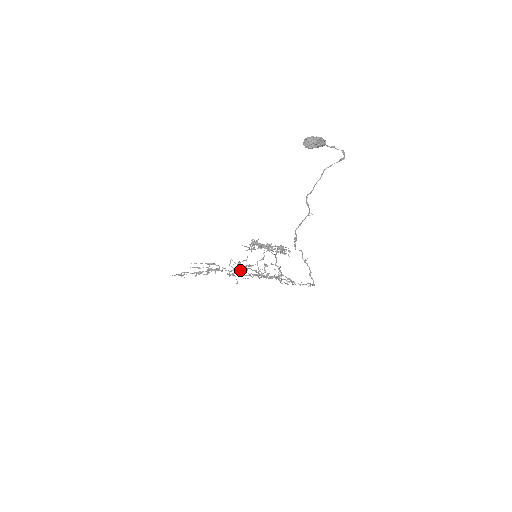
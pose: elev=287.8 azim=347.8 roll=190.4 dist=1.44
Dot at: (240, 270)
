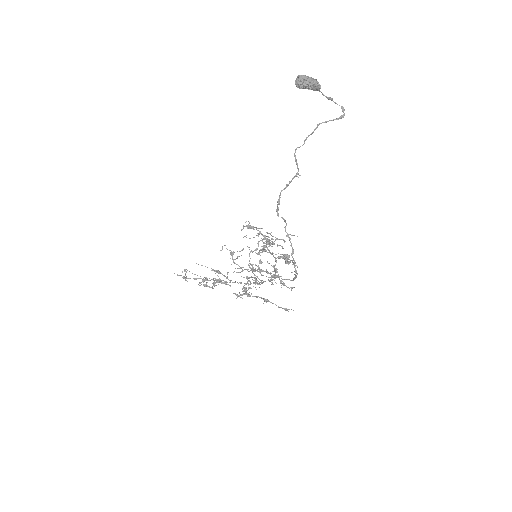
Dot at: occluded
